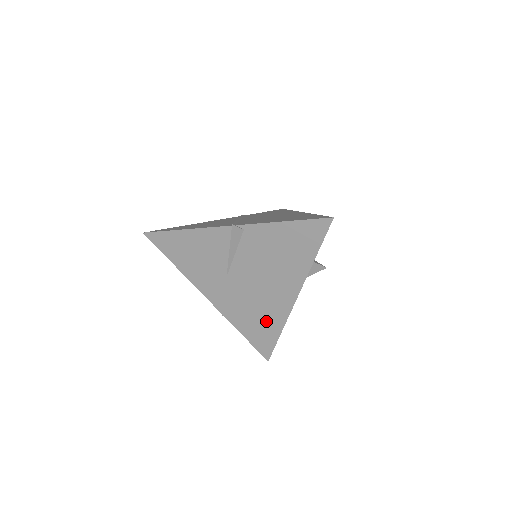
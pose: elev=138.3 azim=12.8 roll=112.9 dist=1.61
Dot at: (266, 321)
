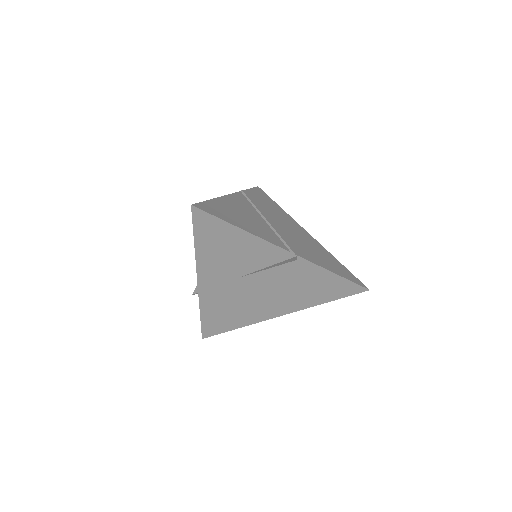
Dot at: (235, 317)
